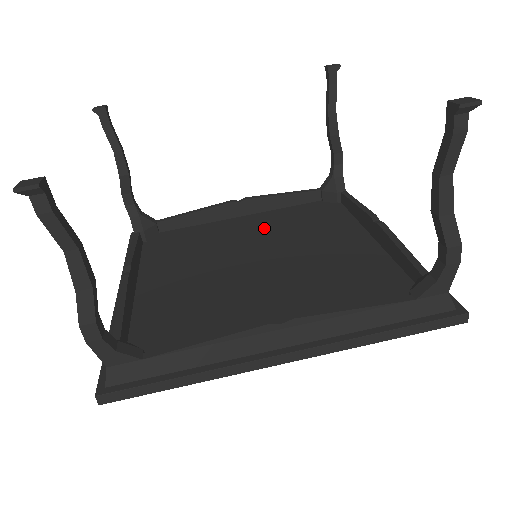
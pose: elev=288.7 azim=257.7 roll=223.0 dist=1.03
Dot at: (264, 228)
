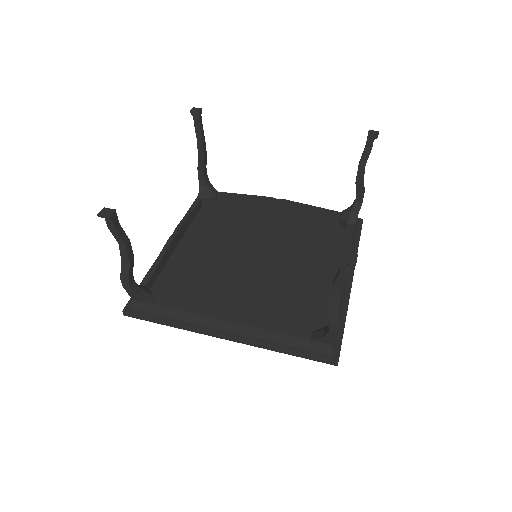
Dot at: (282, 230)
